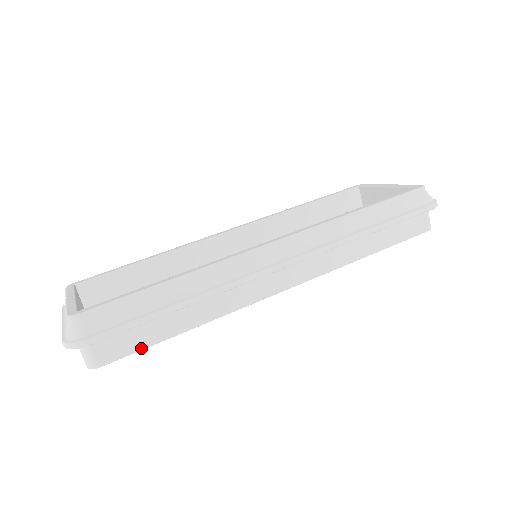
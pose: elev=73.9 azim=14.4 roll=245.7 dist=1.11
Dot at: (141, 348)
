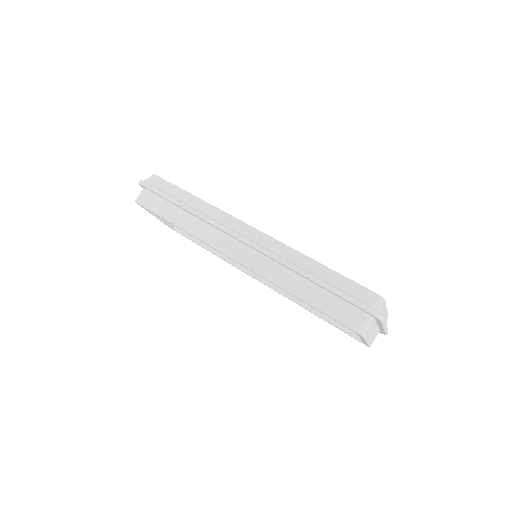
Dot at: (155, 211)
